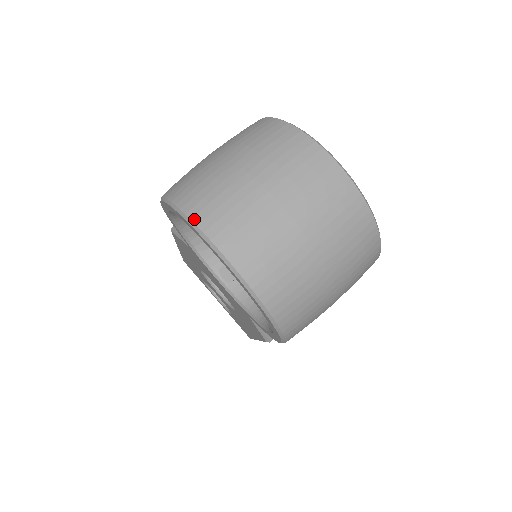
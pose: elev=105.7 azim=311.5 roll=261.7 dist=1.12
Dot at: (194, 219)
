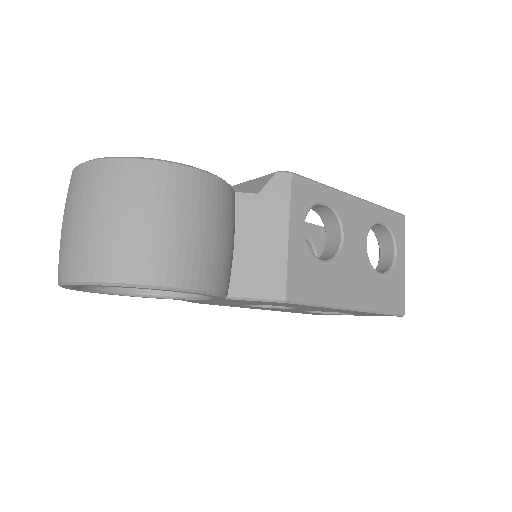
Dot at: occluded
